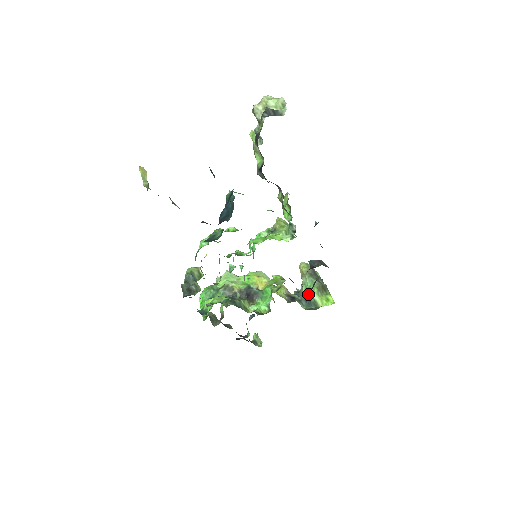
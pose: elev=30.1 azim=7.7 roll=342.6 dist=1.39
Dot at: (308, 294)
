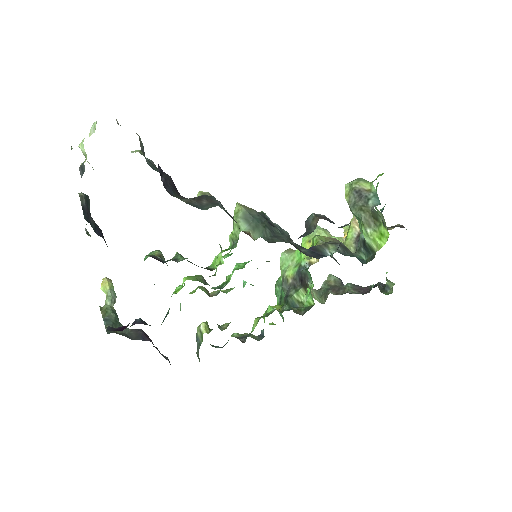
Dot at: (363, 235)
